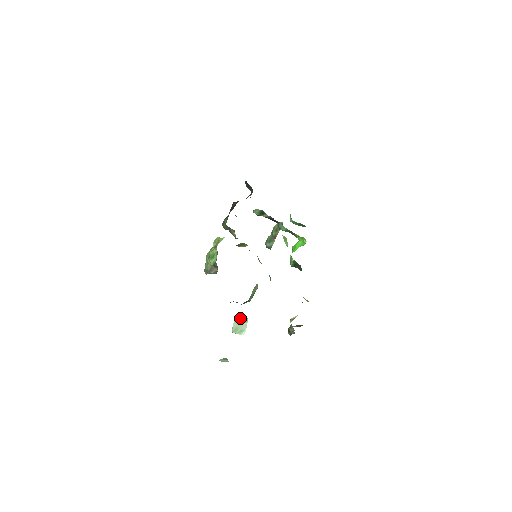
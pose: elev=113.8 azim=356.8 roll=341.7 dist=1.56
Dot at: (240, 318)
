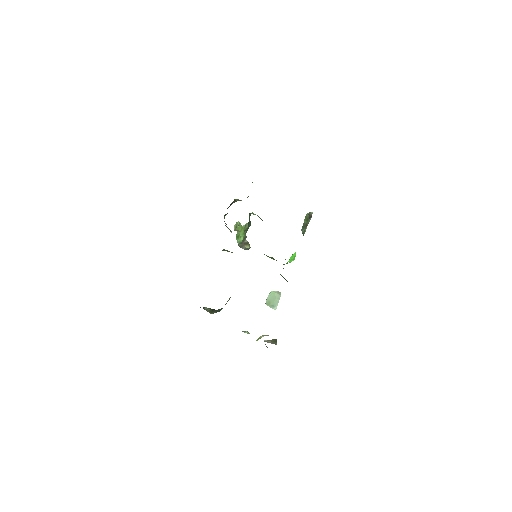
Dot at: (274, 293)
